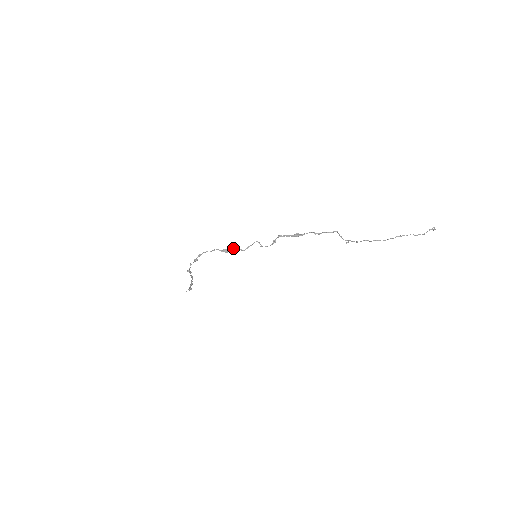
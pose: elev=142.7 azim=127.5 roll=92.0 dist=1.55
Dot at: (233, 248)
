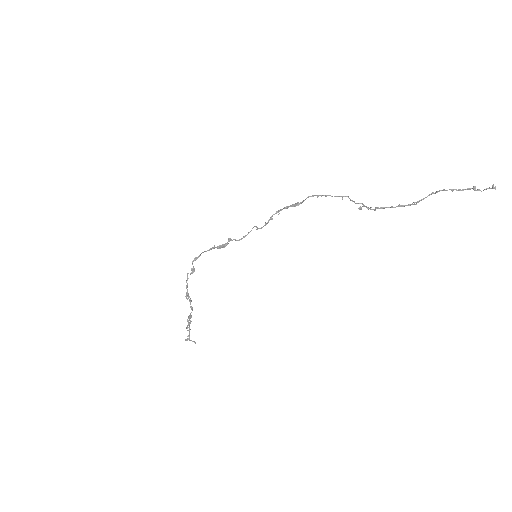
Dot at: (228, 239)
